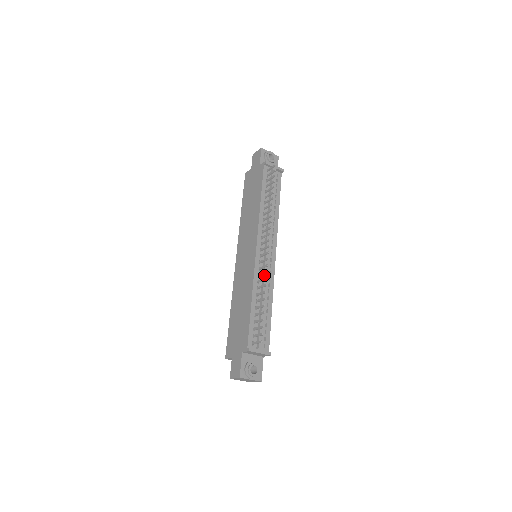
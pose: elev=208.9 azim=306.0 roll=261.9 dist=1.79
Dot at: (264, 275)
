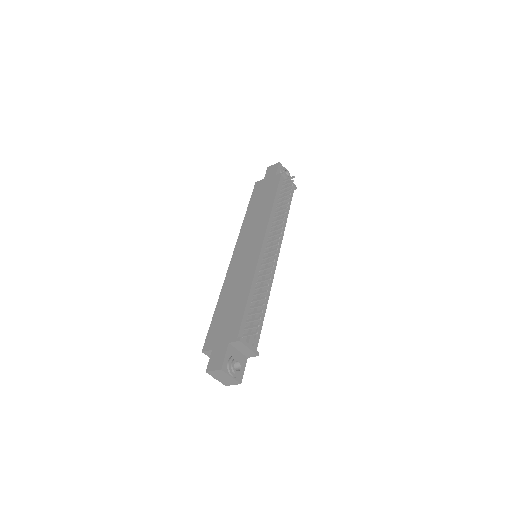
Dot at: (266, 272)
